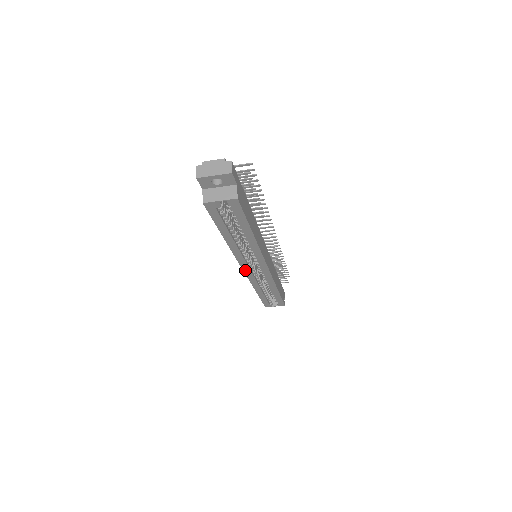
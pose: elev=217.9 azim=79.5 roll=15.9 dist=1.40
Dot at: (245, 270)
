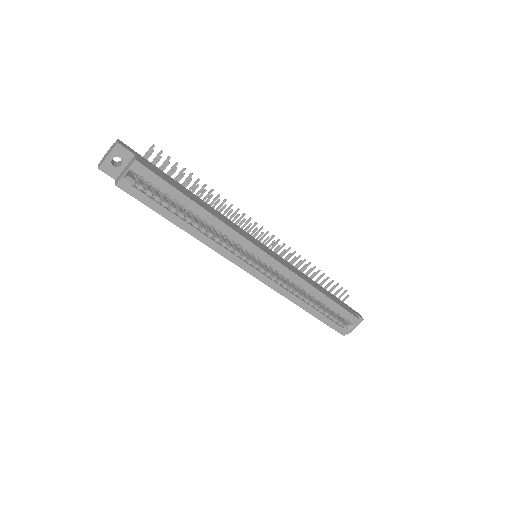
Dot at: (251, 273)
